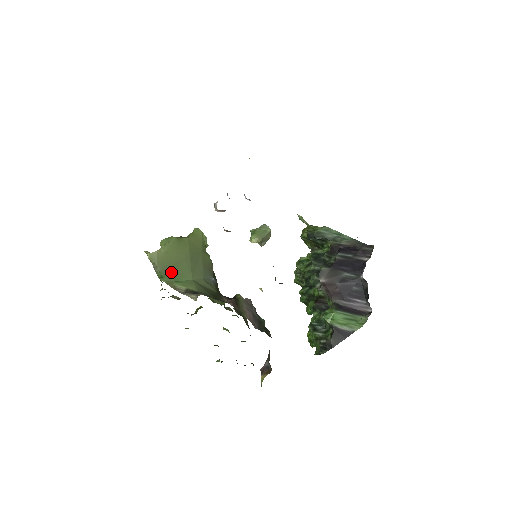
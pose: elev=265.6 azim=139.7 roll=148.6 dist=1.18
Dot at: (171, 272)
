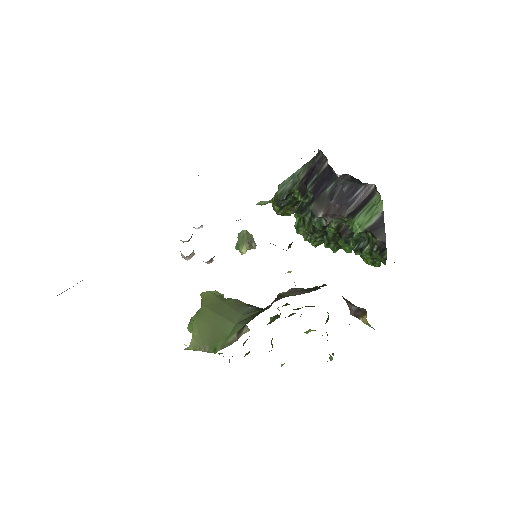
Dot at: (216, 338)
